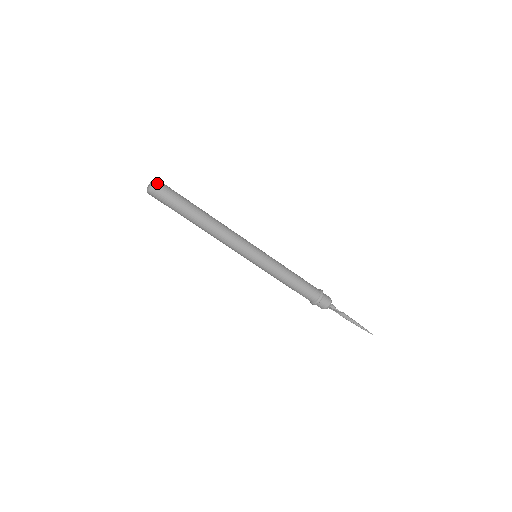
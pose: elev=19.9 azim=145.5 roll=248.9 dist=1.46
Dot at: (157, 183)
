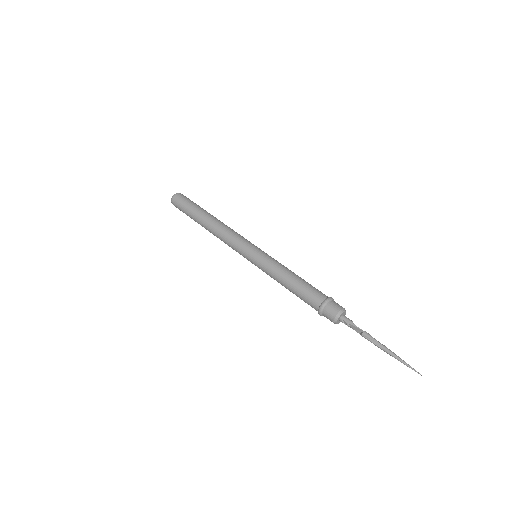
Dot at: (177, 194)
